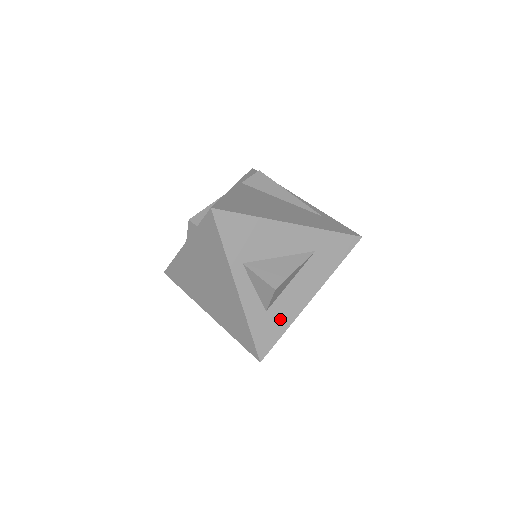
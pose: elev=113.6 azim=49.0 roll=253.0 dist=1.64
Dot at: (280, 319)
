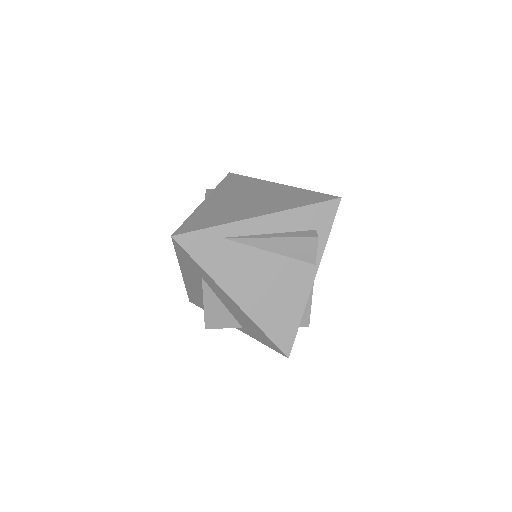
Dot at: occluded
